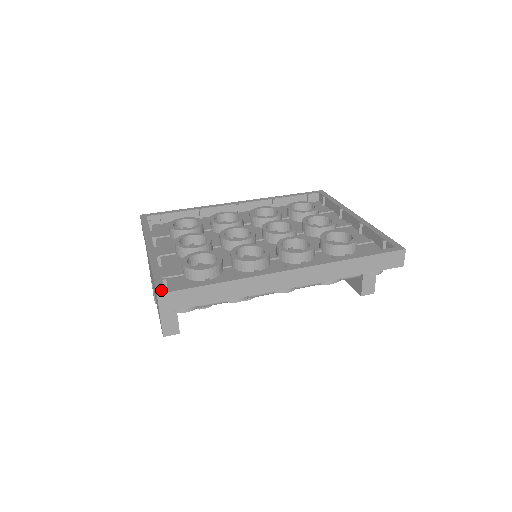
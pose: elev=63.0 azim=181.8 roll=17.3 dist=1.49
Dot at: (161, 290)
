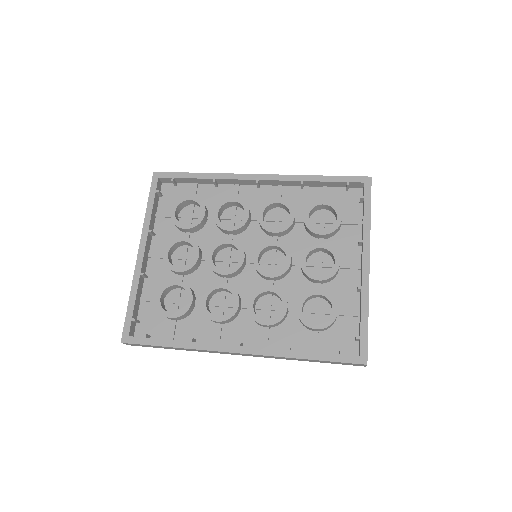
Dot at: (125, 338)
